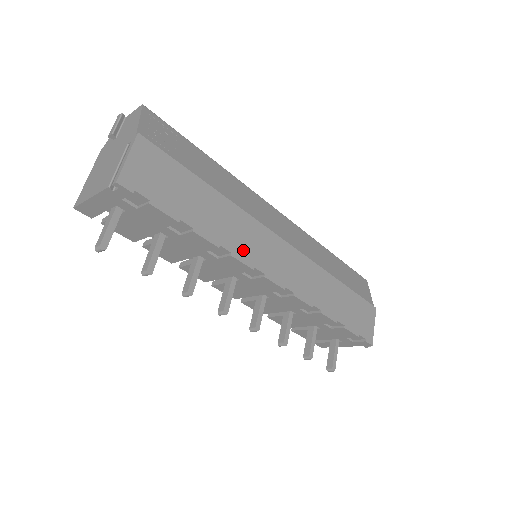
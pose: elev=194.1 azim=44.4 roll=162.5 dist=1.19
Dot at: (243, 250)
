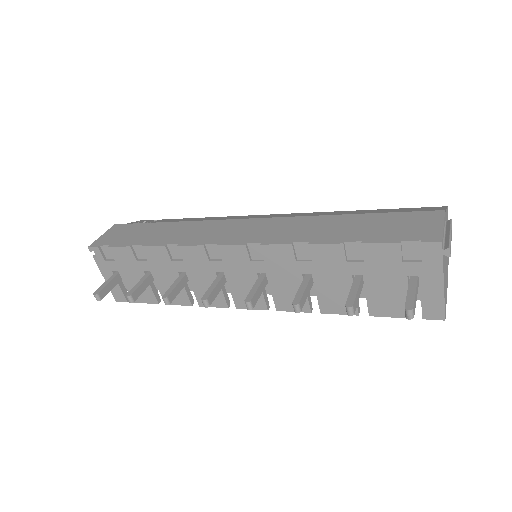
Dot at: (193, 239)
